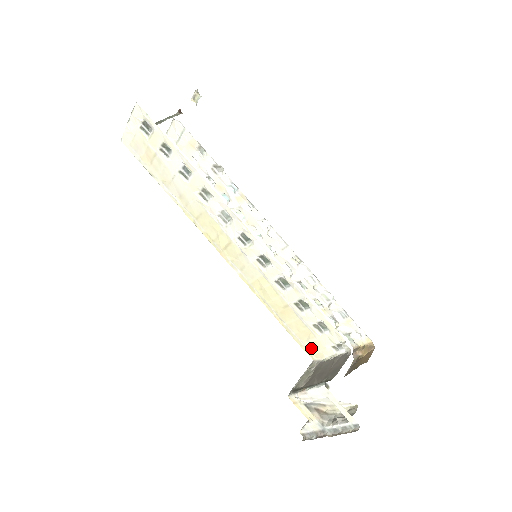
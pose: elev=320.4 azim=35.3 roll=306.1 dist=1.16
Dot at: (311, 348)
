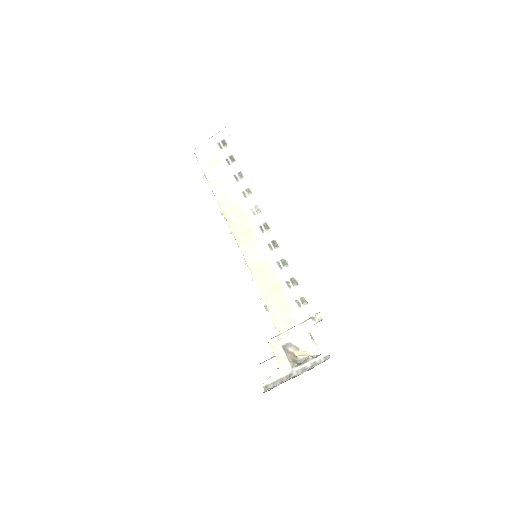
Dot at: (285, 324)
